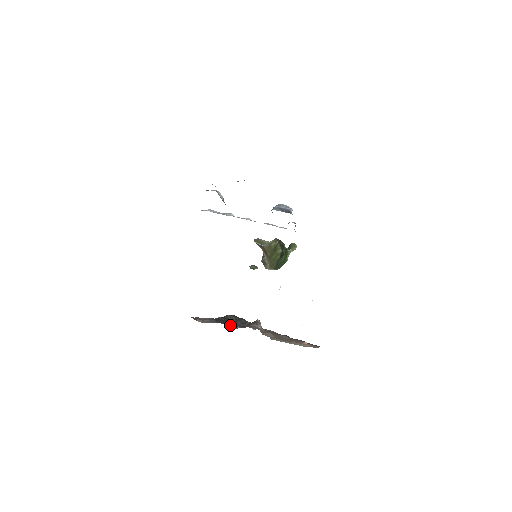
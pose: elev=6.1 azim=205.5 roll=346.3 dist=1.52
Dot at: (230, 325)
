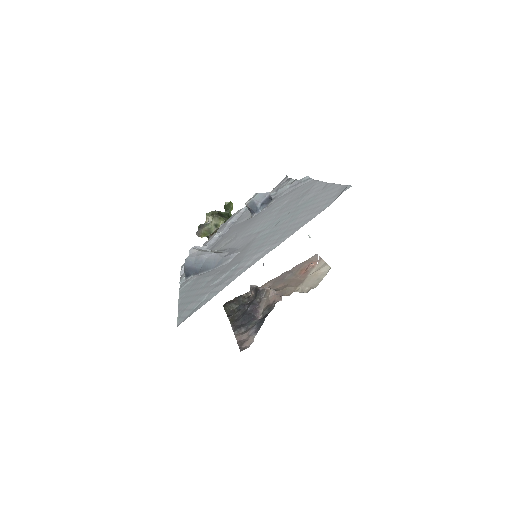
Dot at: (254, 316)
